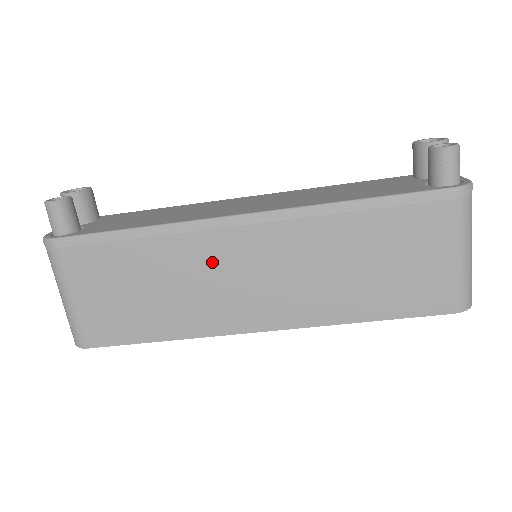
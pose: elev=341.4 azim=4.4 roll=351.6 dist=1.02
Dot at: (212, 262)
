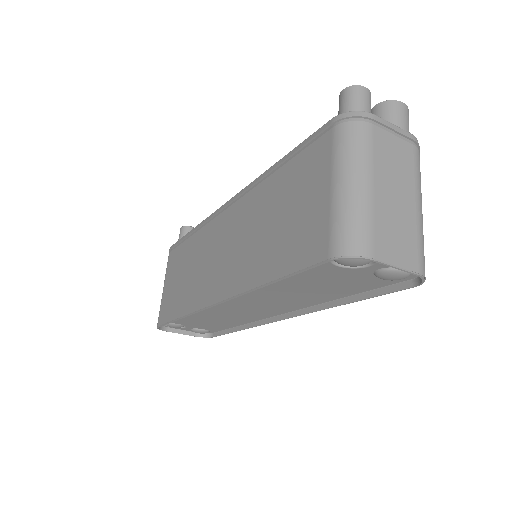
Dot at: (209, 245)
